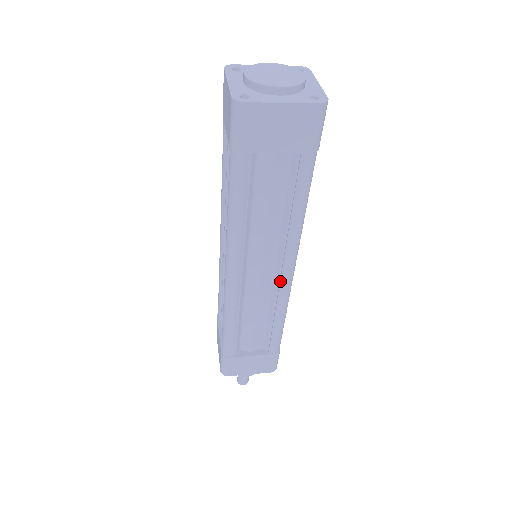
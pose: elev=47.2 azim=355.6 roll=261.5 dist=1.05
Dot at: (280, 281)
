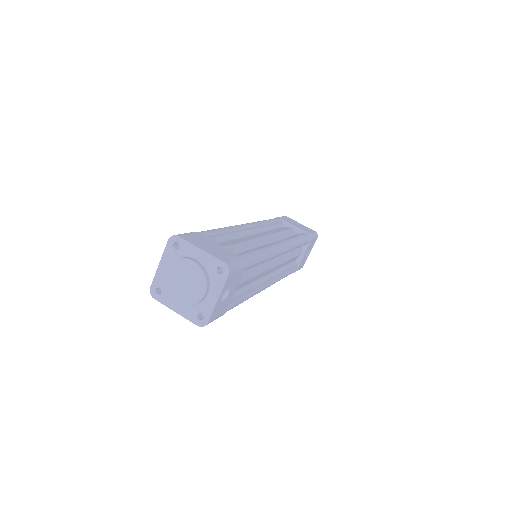
Dot at: occluded
